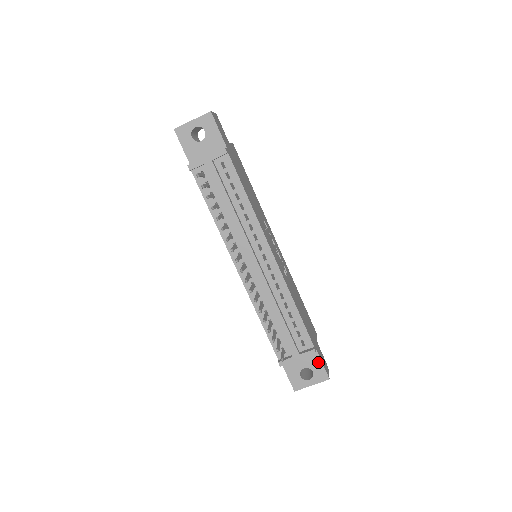
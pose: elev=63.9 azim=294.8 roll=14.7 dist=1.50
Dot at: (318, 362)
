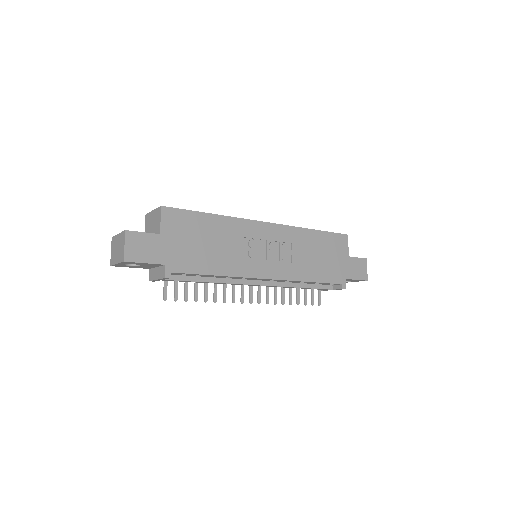
Dot at: occluded
